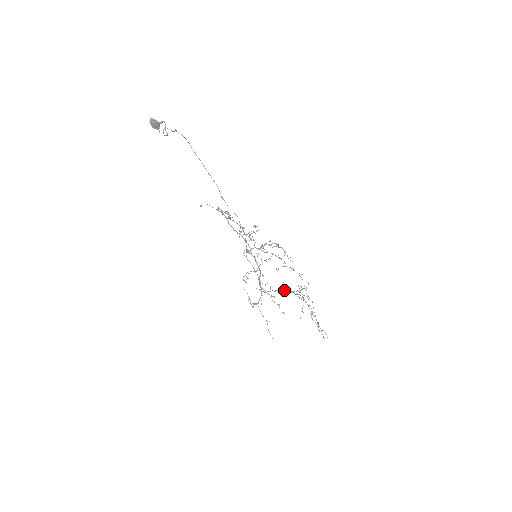
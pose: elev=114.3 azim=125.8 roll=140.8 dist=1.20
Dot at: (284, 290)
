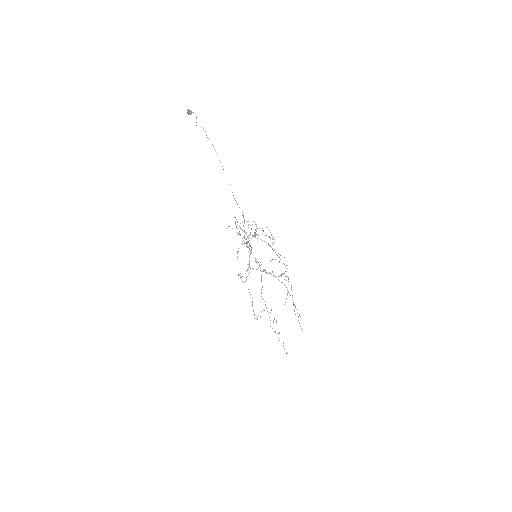
Dot at: (270, 273)
